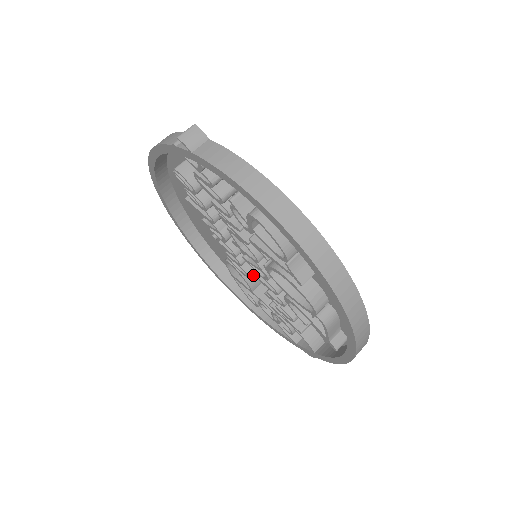
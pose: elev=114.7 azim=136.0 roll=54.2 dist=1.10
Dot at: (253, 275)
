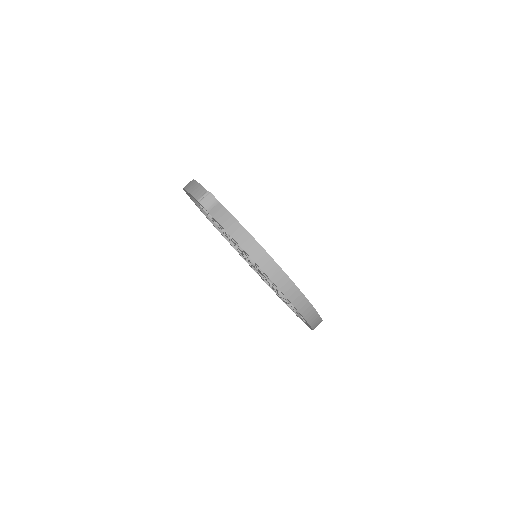
Dot at: (254, 267)
